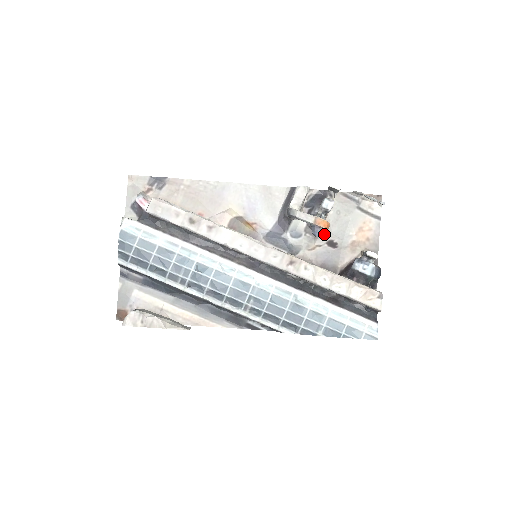
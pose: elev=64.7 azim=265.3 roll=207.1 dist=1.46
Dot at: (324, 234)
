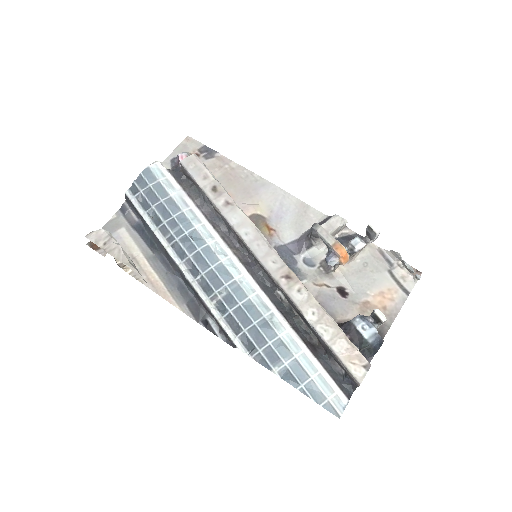
Dot at: (339, 277)
